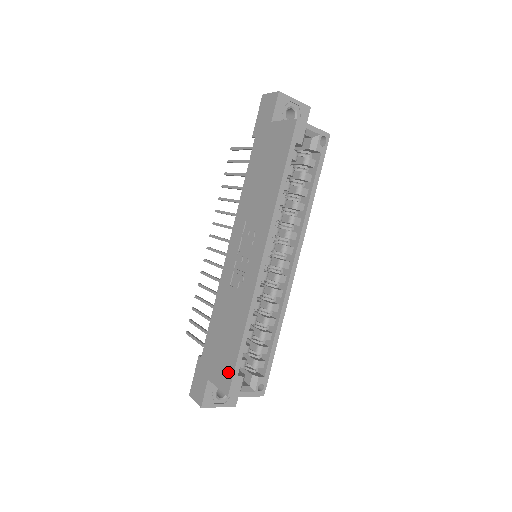
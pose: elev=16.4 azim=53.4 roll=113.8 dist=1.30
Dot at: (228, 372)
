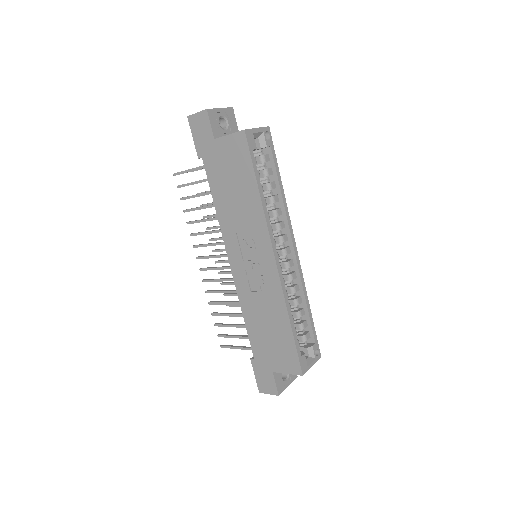
Dot at: (292, 358)
